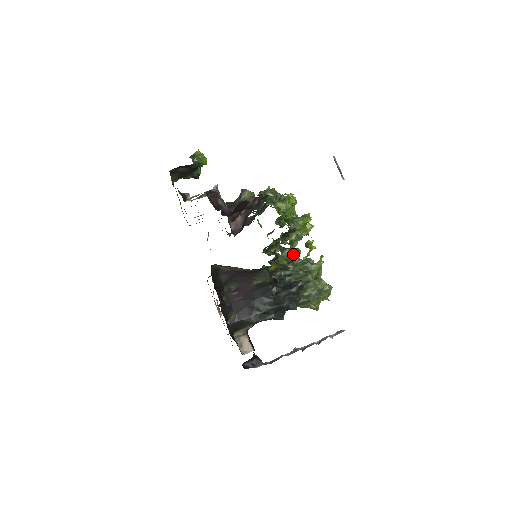
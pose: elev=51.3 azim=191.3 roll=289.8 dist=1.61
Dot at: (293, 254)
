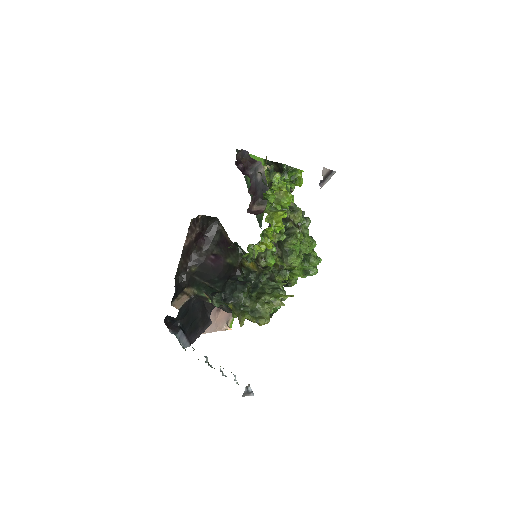
Dot at: (264, 255)
